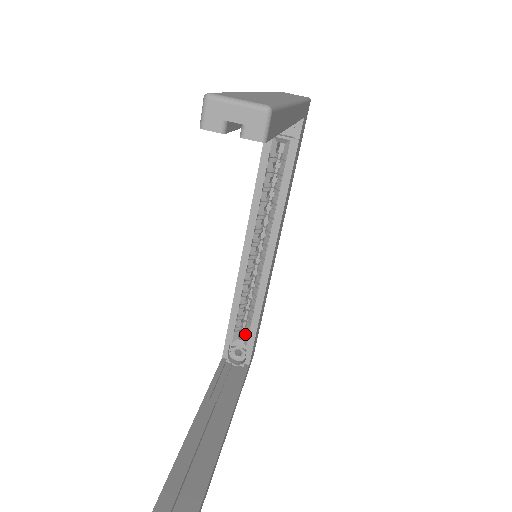
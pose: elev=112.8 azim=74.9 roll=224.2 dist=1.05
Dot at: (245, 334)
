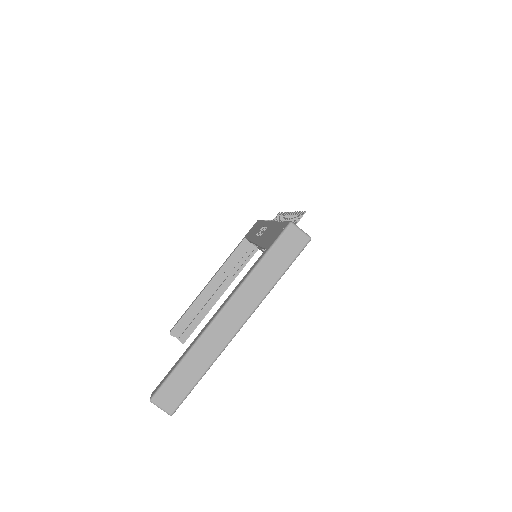
Dot at: occluded
